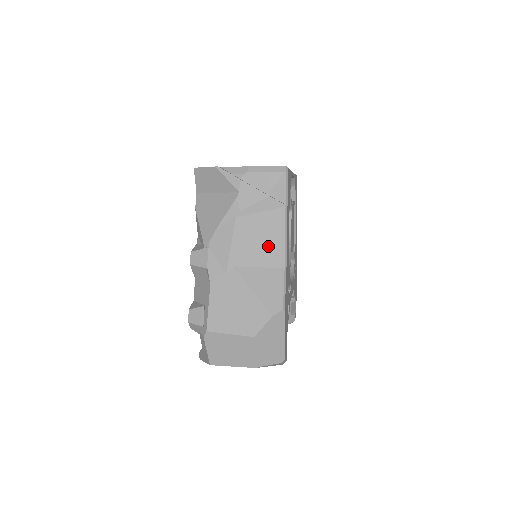
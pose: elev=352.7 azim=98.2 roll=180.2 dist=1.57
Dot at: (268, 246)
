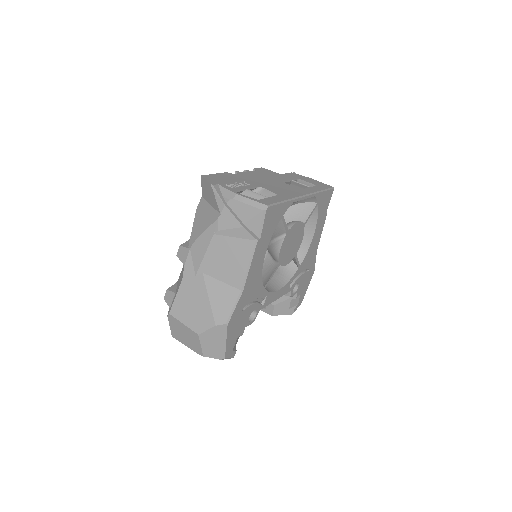
Dot at: (233, 267)
